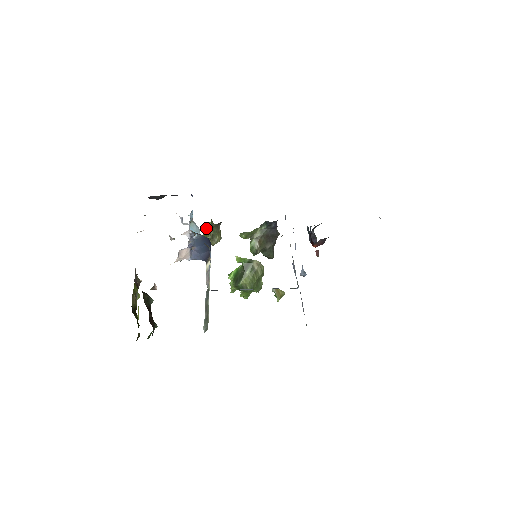
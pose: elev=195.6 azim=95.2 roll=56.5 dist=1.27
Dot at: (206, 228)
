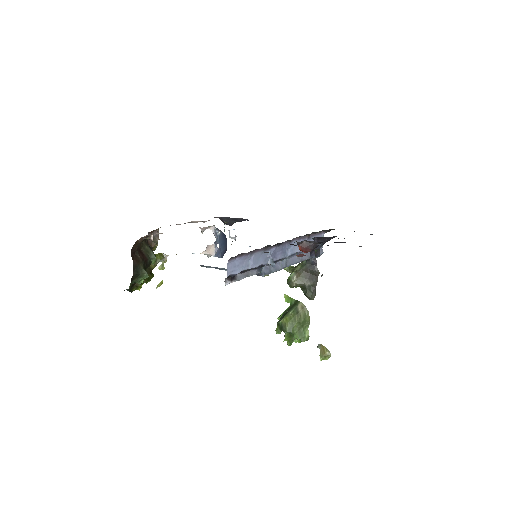
Dot at: occluded
